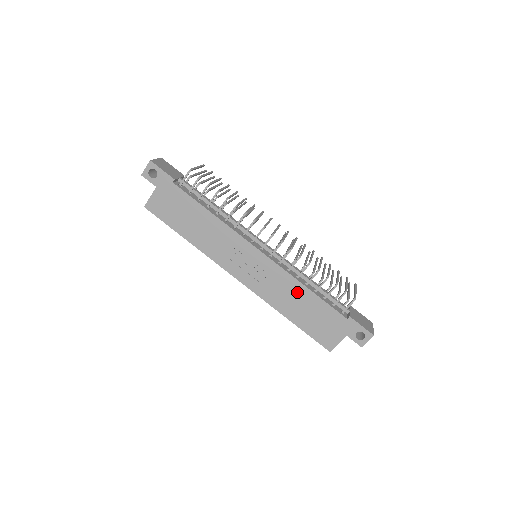
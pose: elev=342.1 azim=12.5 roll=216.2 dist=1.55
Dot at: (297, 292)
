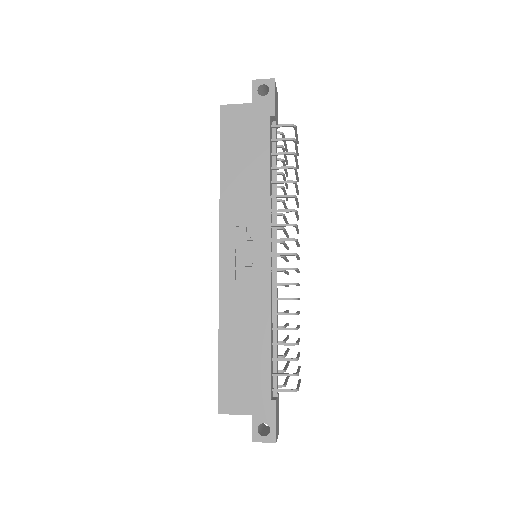
Dot at: (257, 325)
